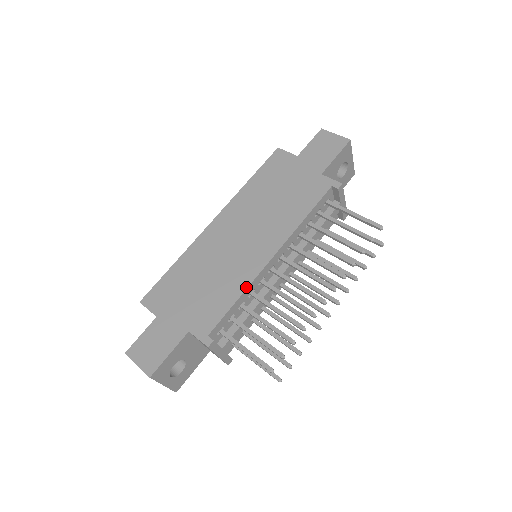
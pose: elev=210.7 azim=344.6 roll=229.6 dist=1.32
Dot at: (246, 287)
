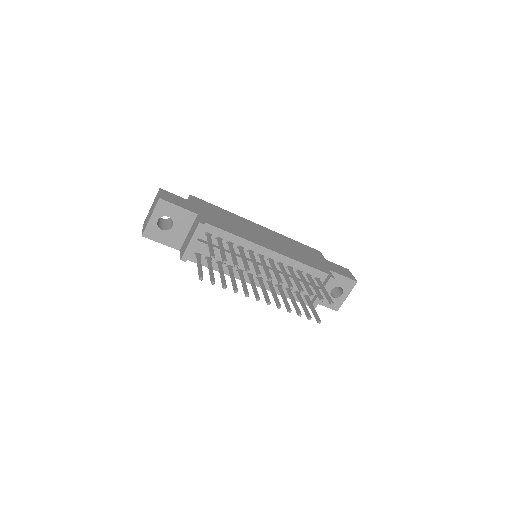
Dot at: (244, 238)
